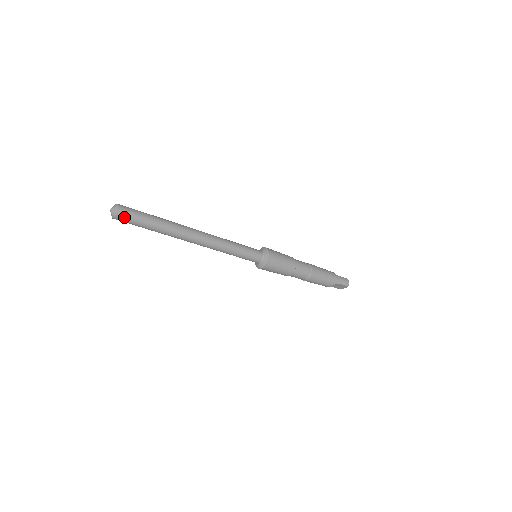
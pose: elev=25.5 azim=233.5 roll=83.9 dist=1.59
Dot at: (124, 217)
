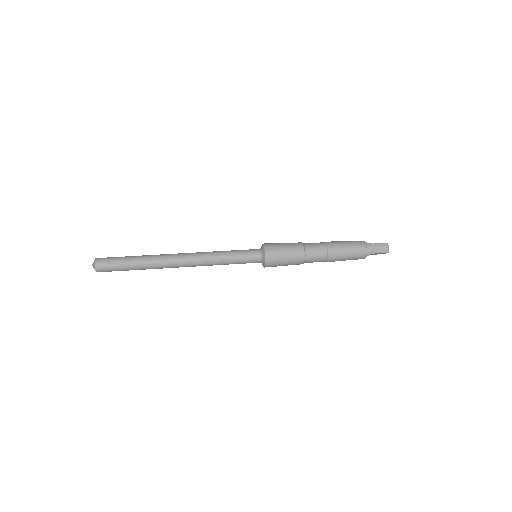
Dot at: (104, 270)
